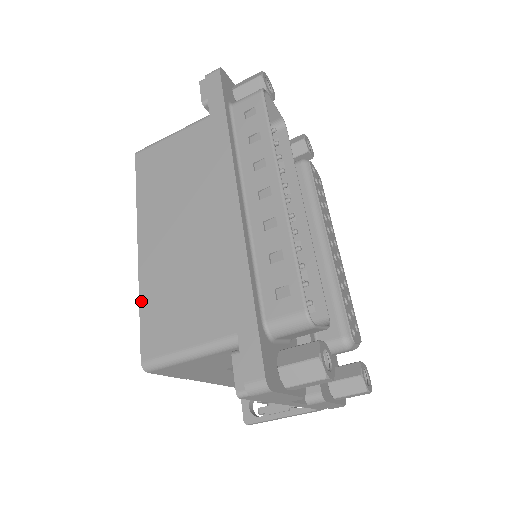
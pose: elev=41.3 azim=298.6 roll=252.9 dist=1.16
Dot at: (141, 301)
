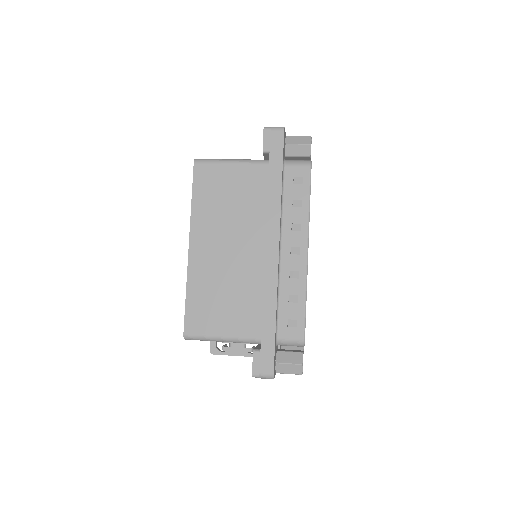
Dot at: (188, 291)
